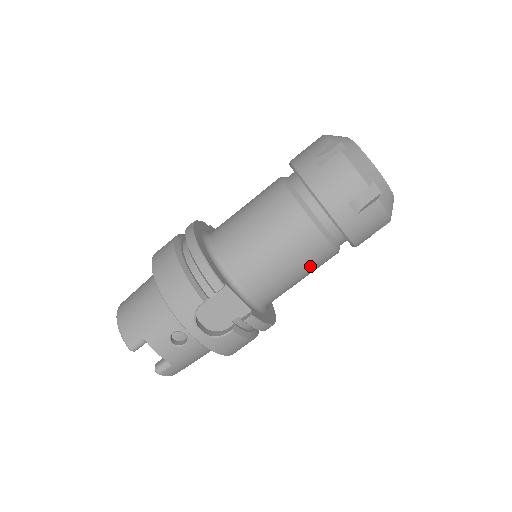
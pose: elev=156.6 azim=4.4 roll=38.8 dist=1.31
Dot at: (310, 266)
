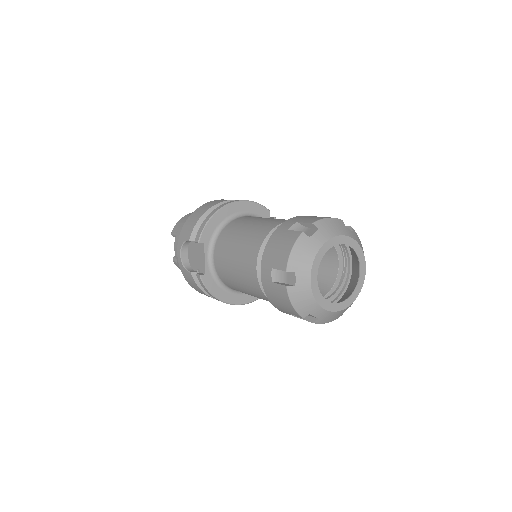
Dot at: (249, 288)
